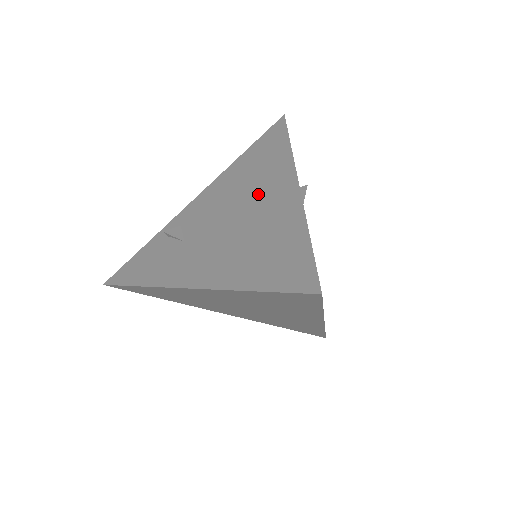
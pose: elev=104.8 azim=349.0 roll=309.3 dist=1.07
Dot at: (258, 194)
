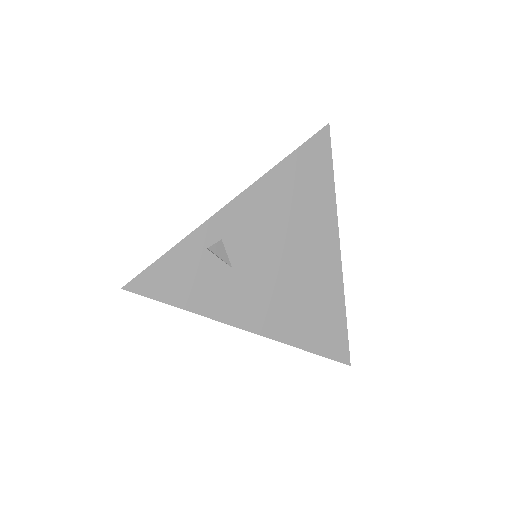
Dot at: (307, 243)
